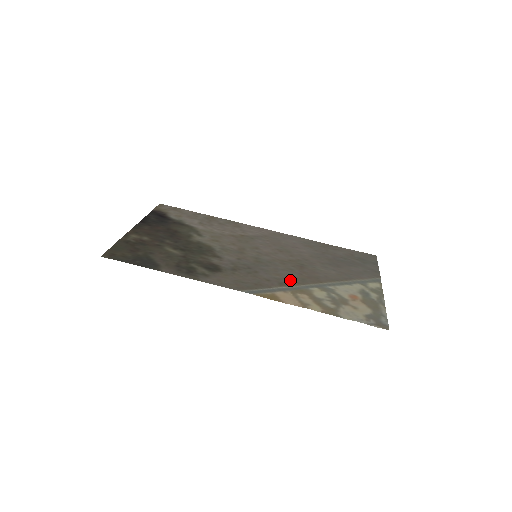
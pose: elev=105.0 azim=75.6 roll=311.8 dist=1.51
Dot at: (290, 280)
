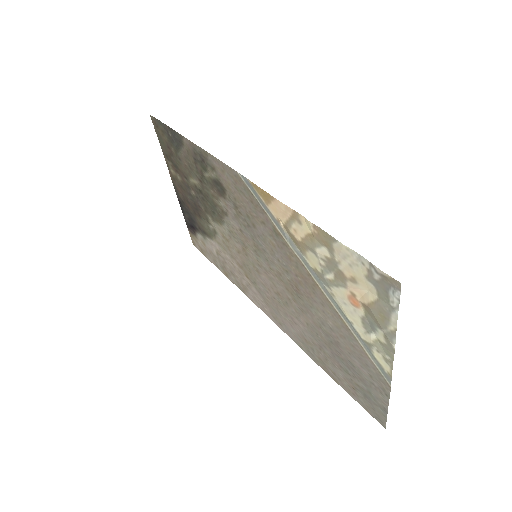
Dot at: (284, 249)
